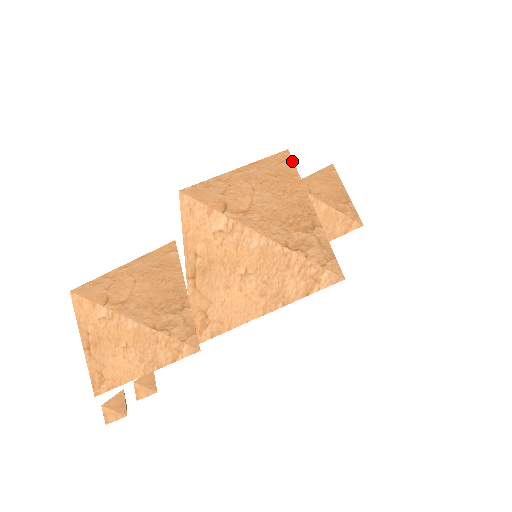
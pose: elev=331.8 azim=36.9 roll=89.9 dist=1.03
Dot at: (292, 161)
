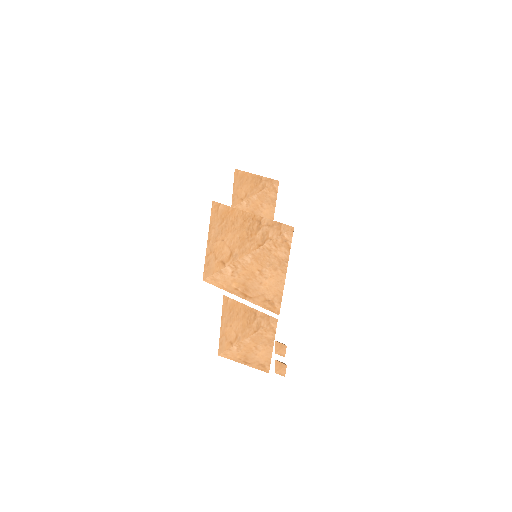
Dot at: (220, 204)
